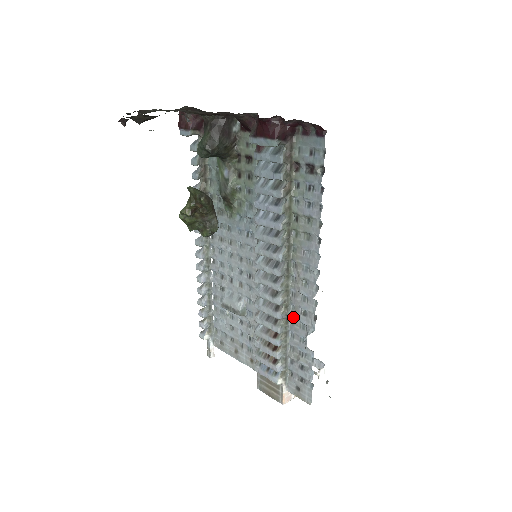
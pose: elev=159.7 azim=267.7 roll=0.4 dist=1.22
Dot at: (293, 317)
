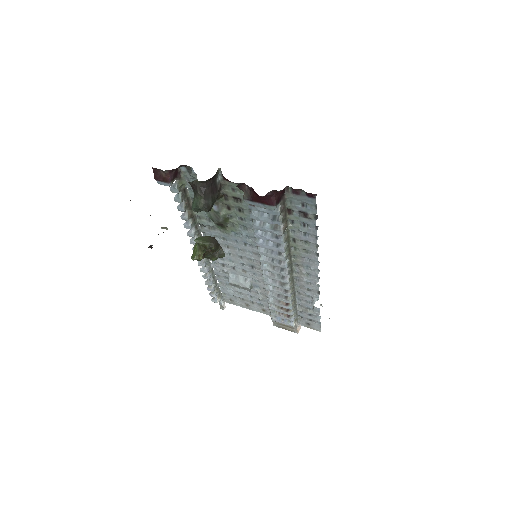
Dot at: (299, 291)
